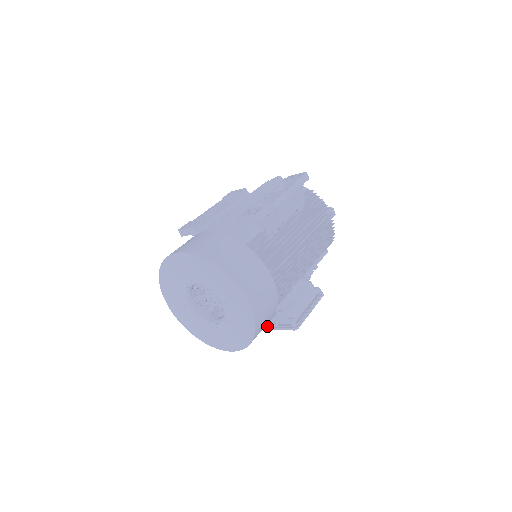
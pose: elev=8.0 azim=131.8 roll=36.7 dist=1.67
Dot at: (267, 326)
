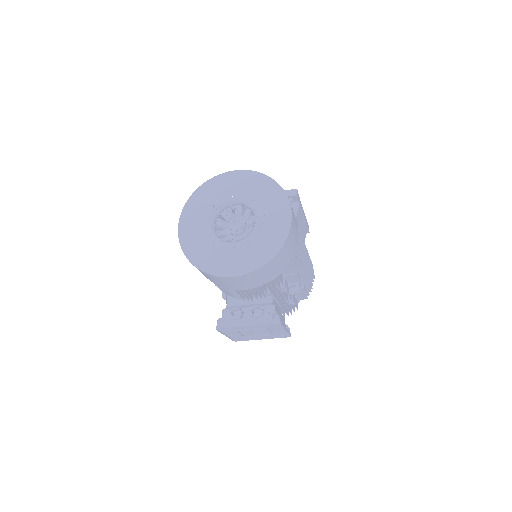
Dot at: (242, 322)
